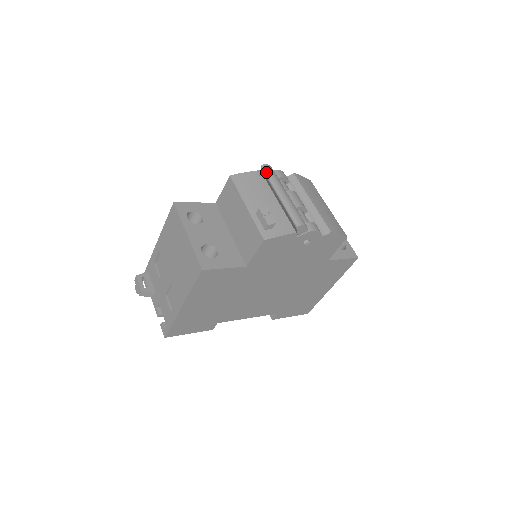
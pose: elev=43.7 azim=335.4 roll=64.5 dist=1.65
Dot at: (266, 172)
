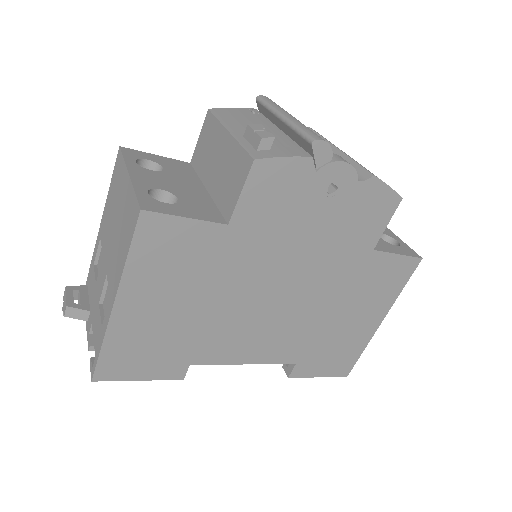
Dot at: (263, 100)
